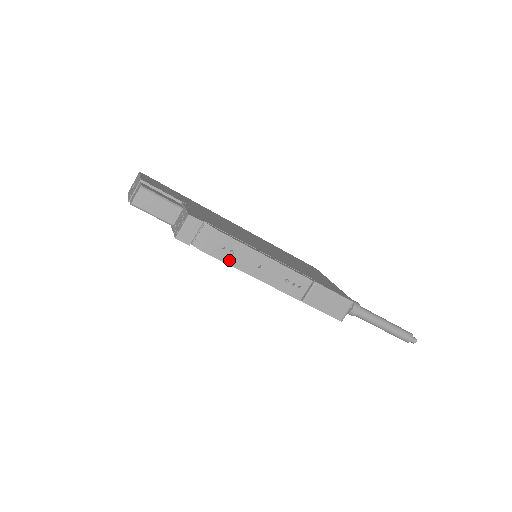
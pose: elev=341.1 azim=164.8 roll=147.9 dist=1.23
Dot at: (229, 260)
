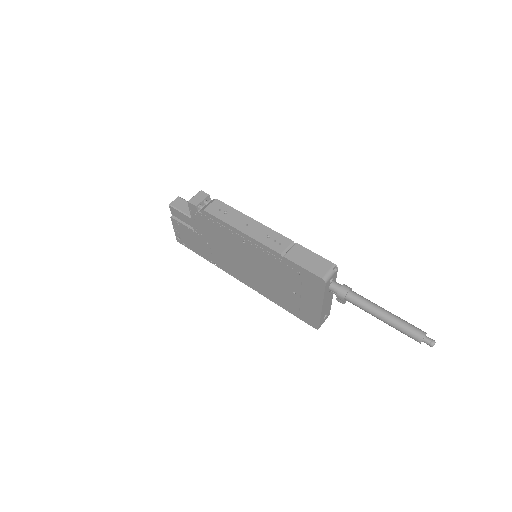
Dot at: (223, 218)
